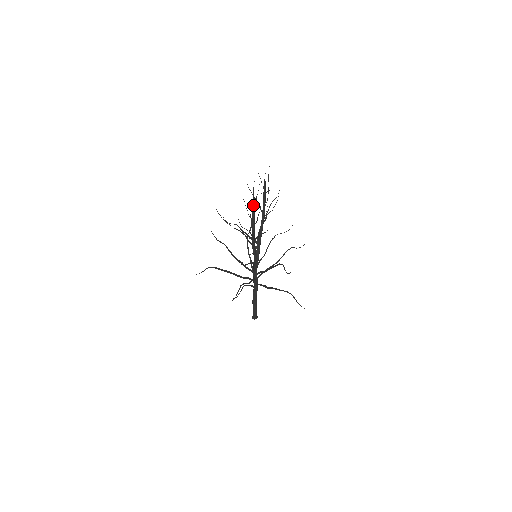
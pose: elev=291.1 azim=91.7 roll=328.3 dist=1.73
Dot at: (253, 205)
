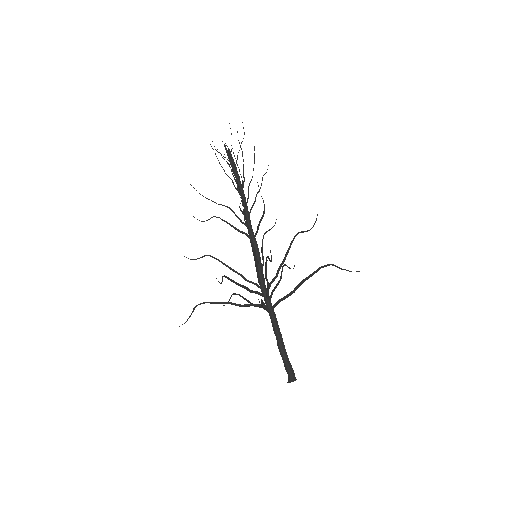
Dot at: (231, 162)
